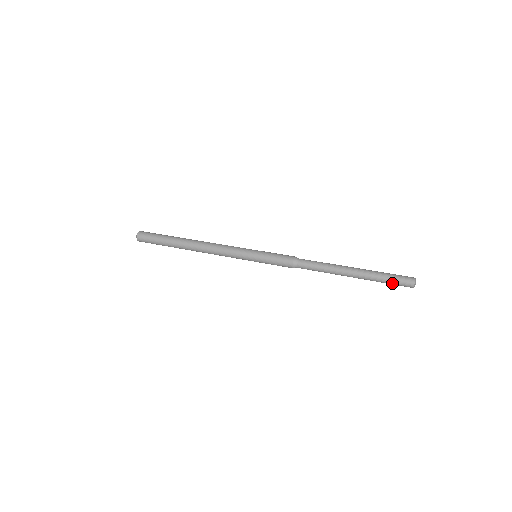
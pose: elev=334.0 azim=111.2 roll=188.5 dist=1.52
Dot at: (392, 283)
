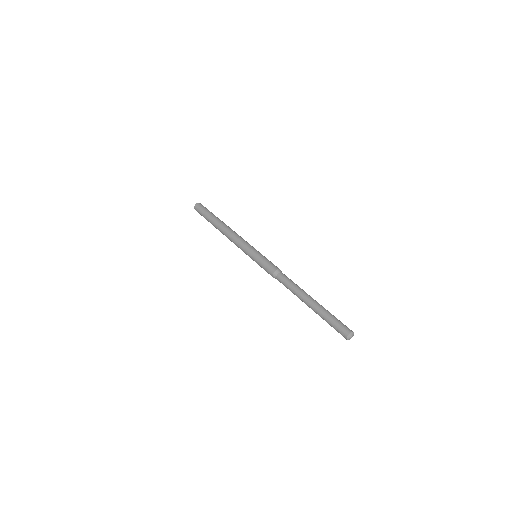
Dot at: (333, 324)
